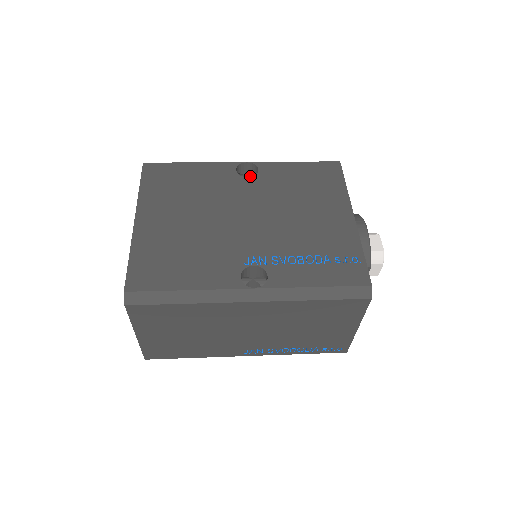
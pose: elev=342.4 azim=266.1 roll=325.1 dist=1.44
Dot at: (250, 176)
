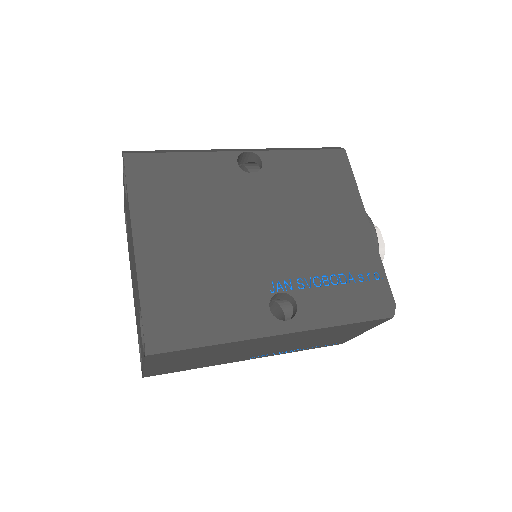
Dot at: (247, 163)
